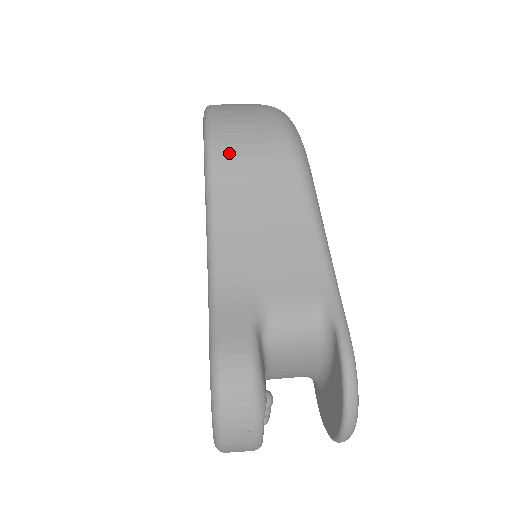
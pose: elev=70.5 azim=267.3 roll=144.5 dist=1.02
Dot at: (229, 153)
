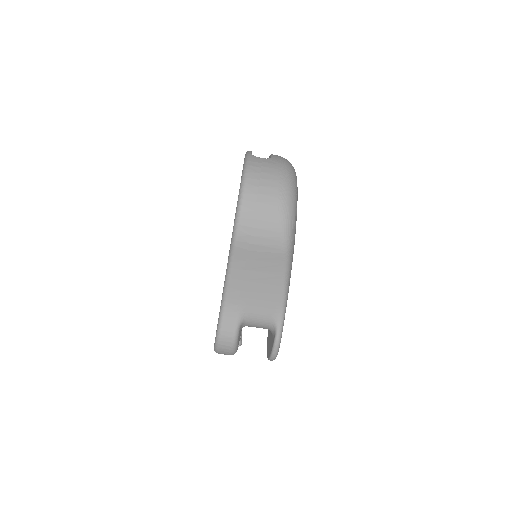
Dot at: (246, 241)
